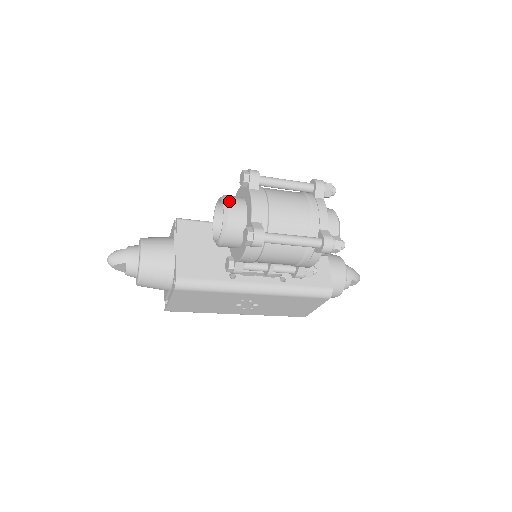
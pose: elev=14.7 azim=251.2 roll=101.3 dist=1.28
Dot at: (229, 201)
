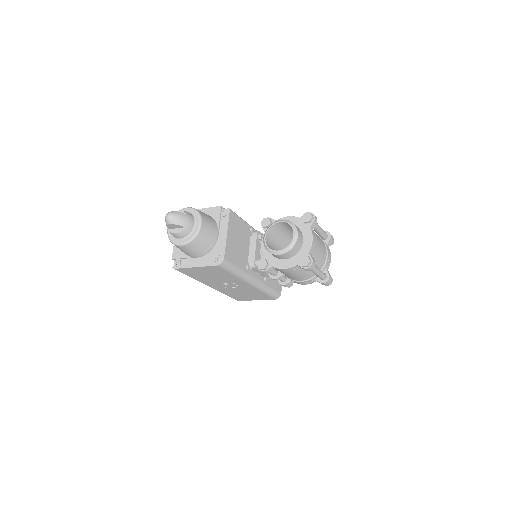
Dot at: (298, 230)
